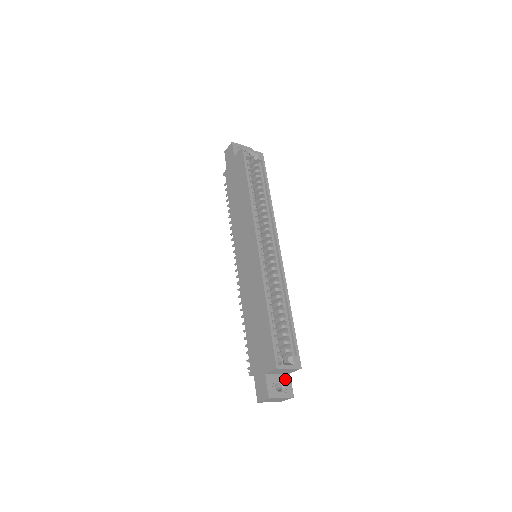
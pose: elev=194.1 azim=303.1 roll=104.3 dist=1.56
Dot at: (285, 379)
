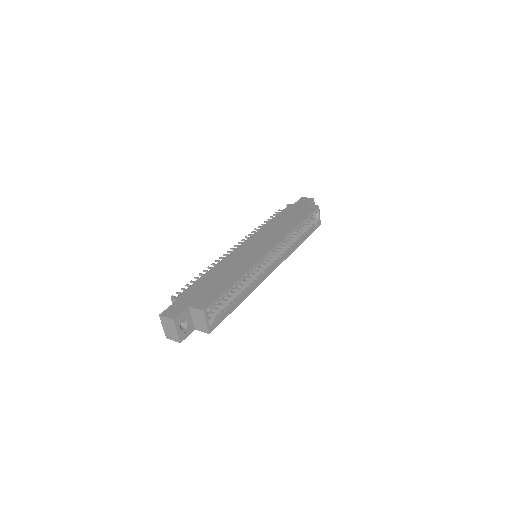
Dot at: (190, 327)
